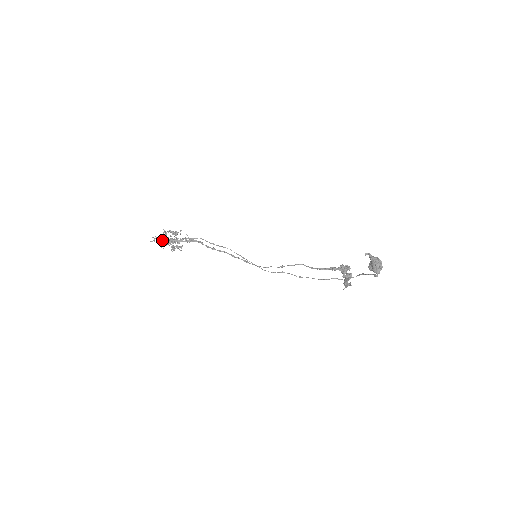
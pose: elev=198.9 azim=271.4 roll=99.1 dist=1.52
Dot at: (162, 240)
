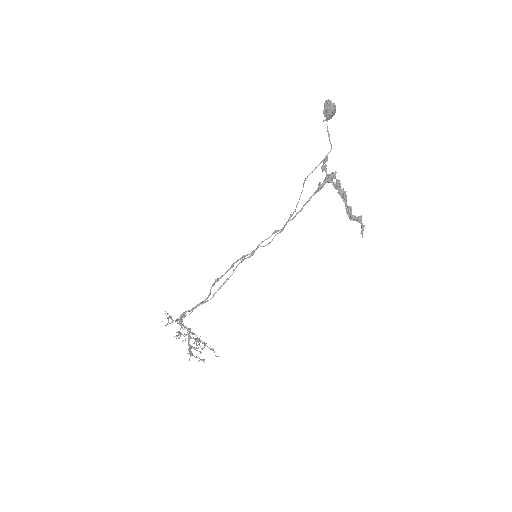
Dot at: (176, 320)
